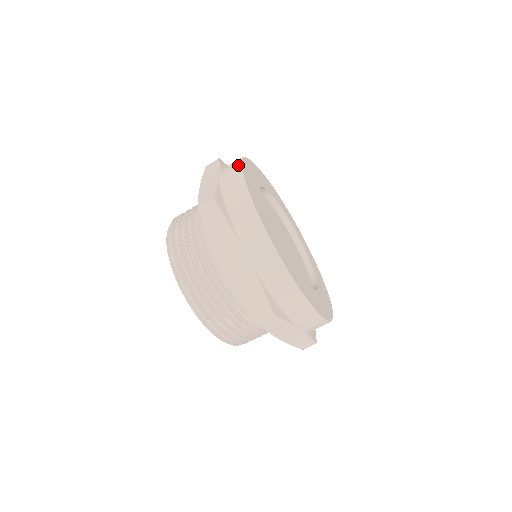
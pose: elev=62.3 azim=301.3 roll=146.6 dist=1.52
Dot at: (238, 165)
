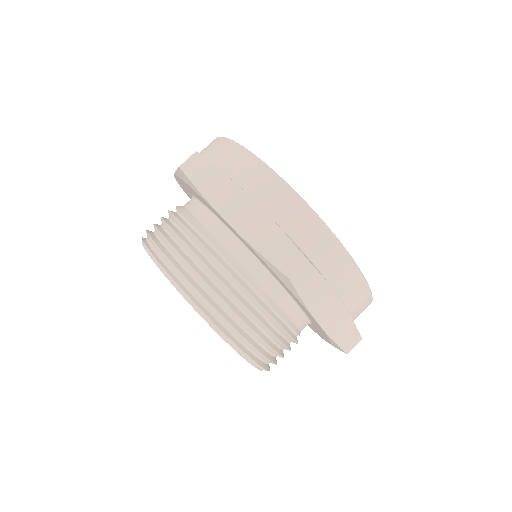
Dot at: occluded
